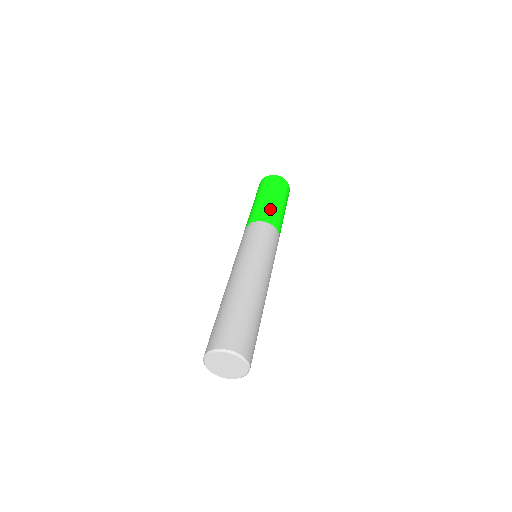
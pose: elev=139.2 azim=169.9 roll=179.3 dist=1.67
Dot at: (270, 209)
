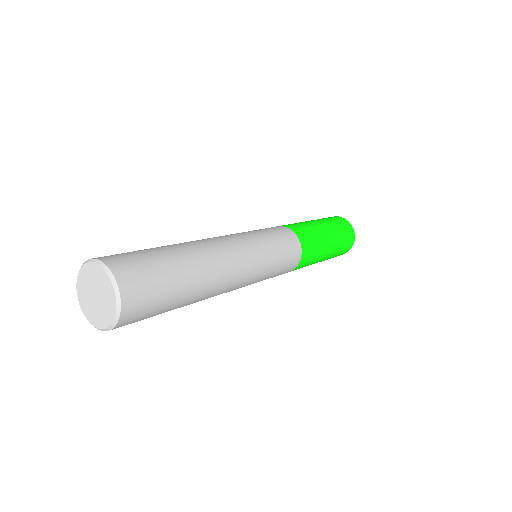
Dot at: occluded
